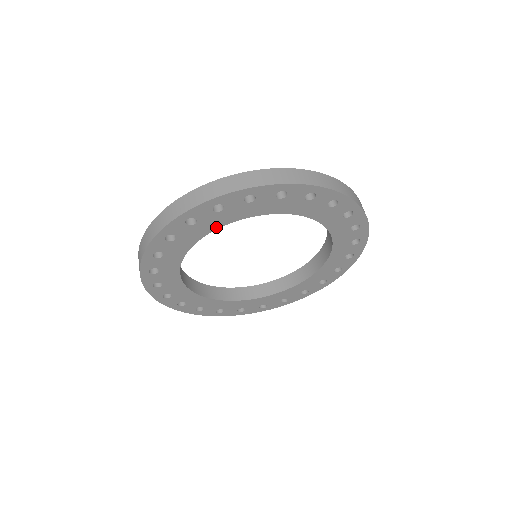
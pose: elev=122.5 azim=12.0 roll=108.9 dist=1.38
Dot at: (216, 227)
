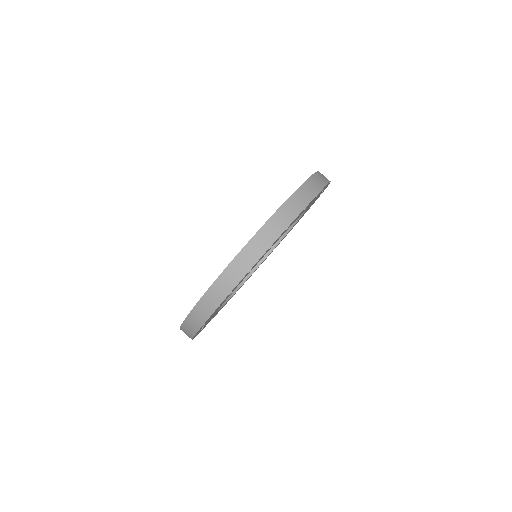
Dot at: (216, 311)
